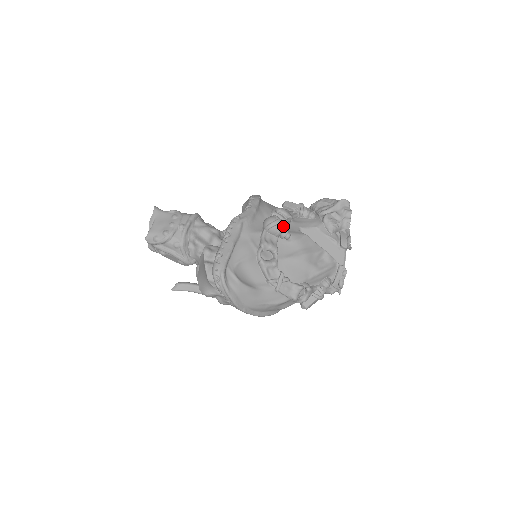
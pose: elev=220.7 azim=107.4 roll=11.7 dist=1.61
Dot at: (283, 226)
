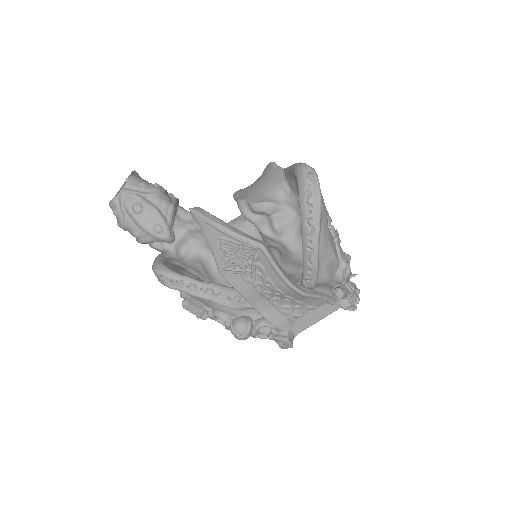
Dot at: occluded
